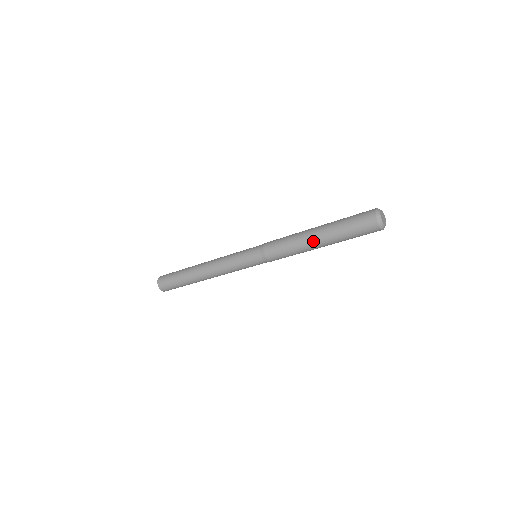
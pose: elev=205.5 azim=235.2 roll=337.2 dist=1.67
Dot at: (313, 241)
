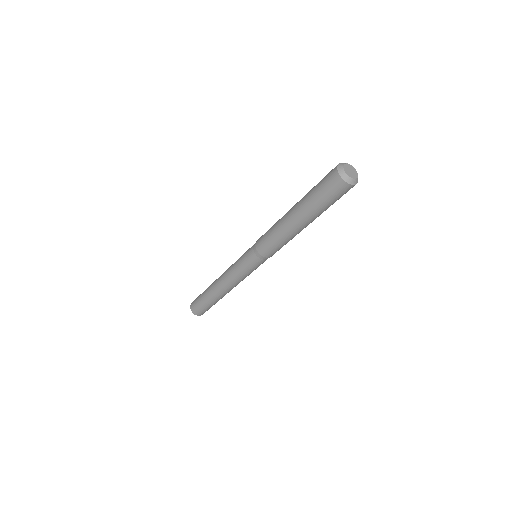
Dot at: (289, 217)
